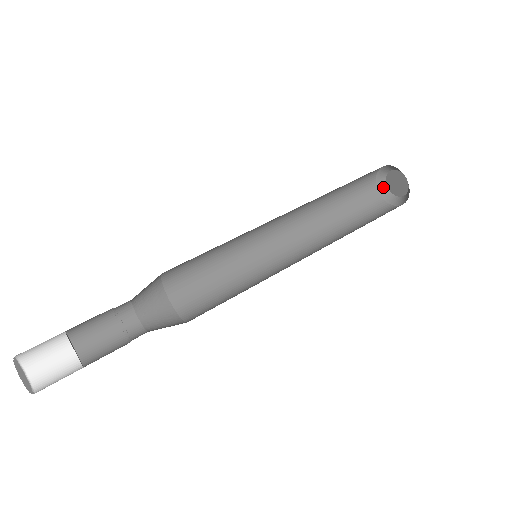
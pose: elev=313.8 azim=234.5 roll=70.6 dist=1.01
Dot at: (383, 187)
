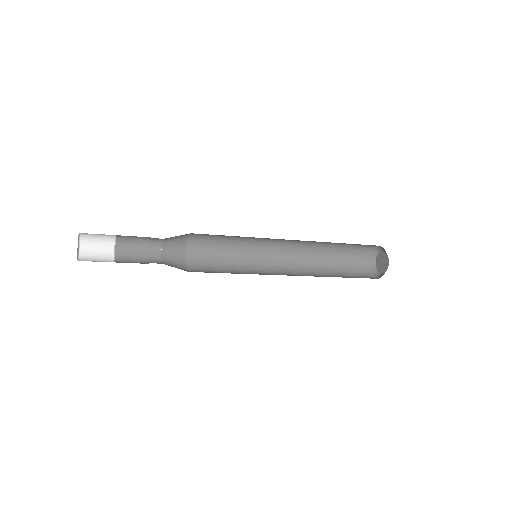
Dot at: (380, 276)
